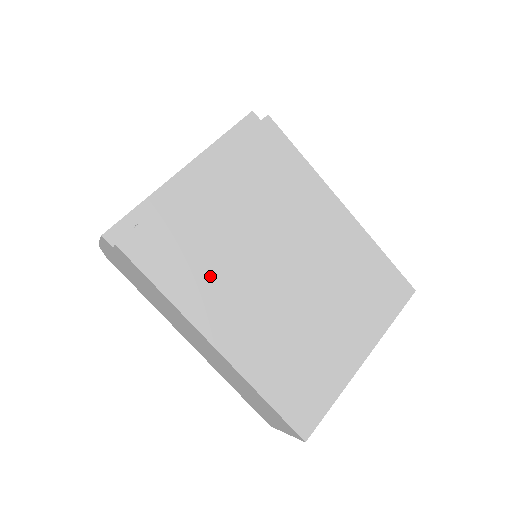
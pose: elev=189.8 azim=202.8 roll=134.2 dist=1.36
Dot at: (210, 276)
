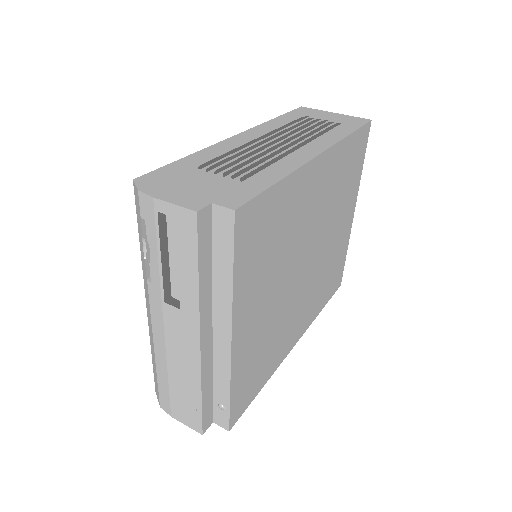
Dot at: (277, 341)
